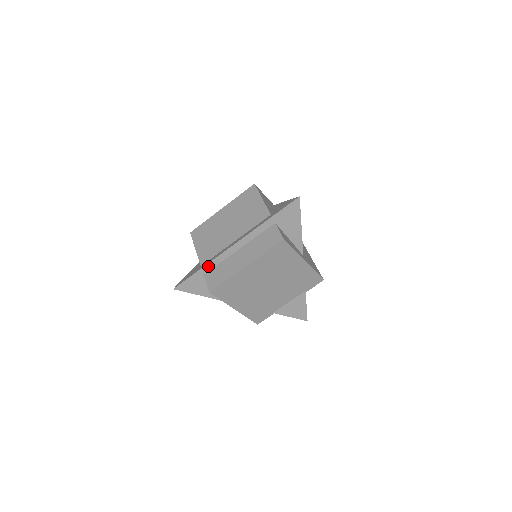
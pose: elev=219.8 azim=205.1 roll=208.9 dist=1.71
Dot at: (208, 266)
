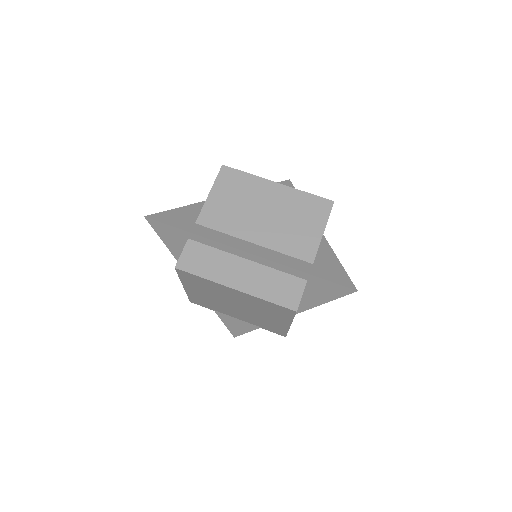
Dot at: (201, 238)
